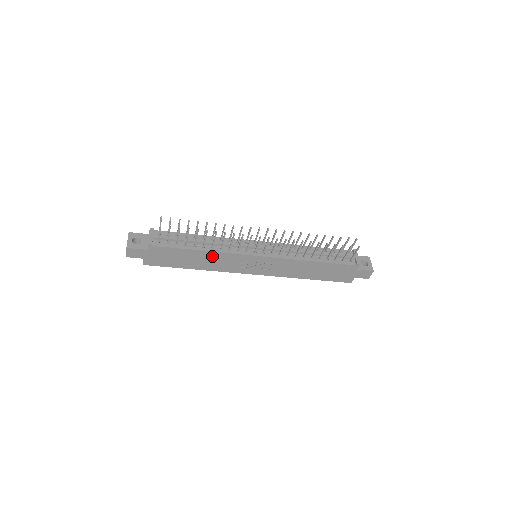
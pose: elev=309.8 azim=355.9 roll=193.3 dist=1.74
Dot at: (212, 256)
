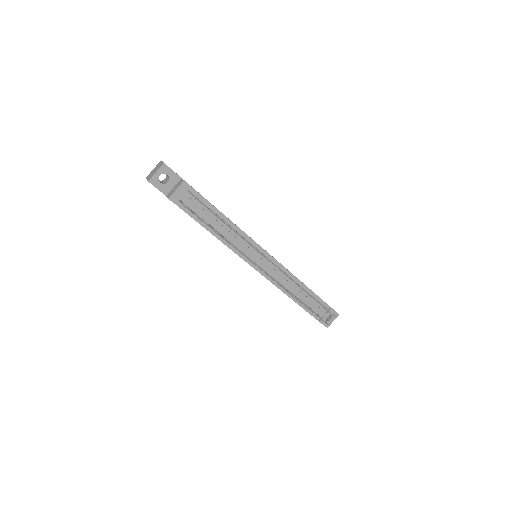
Dot at: occluded
